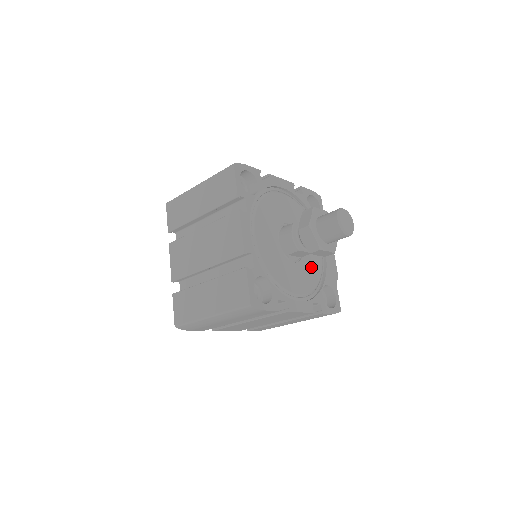
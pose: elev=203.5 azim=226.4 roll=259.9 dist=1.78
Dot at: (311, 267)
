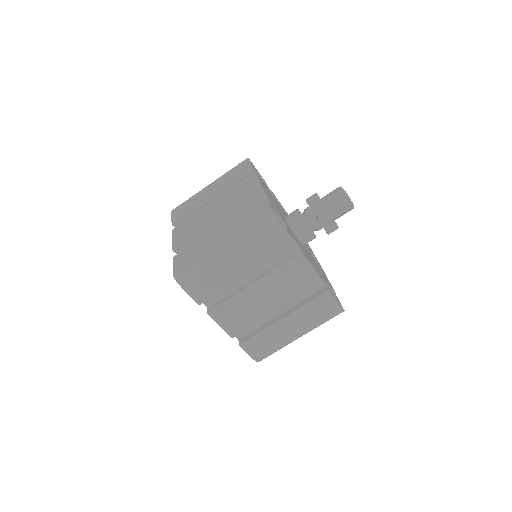
Dot at: (312, 260)
